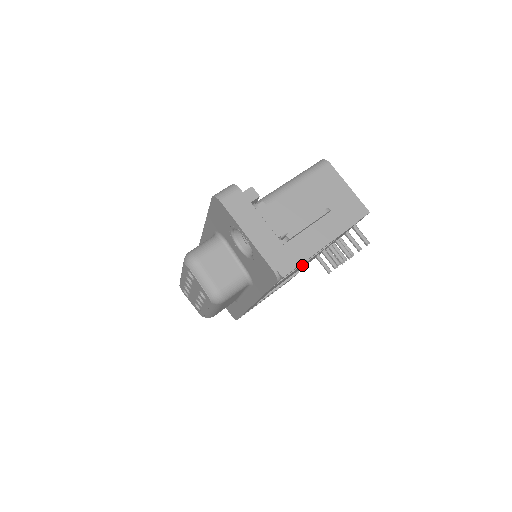
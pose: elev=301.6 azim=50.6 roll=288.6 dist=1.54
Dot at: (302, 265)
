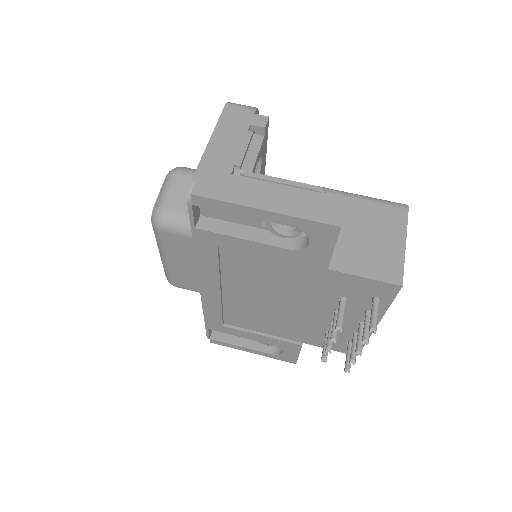
Dot at: (255, 250)
